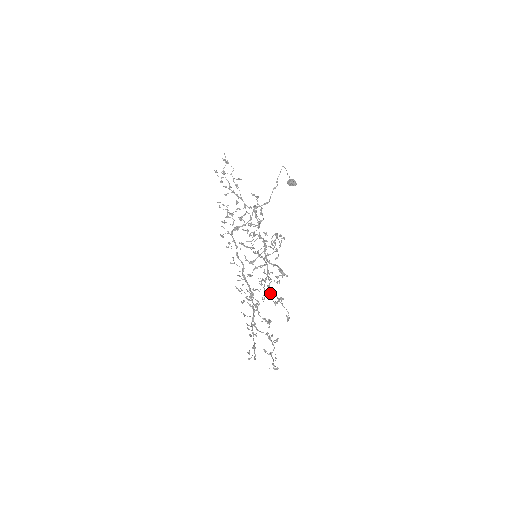
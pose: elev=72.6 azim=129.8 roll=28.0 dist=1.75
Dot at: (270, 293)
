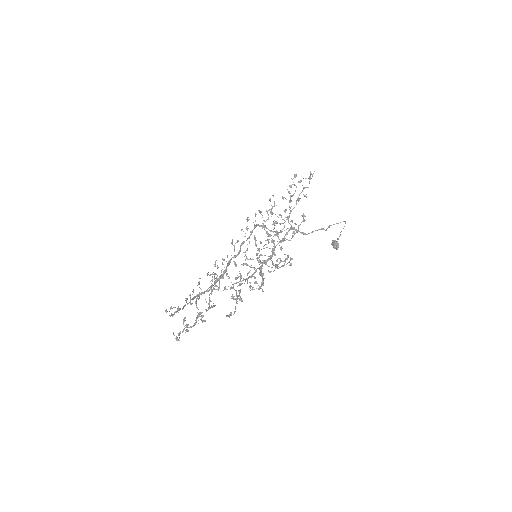
Dot at: (235, 290)
